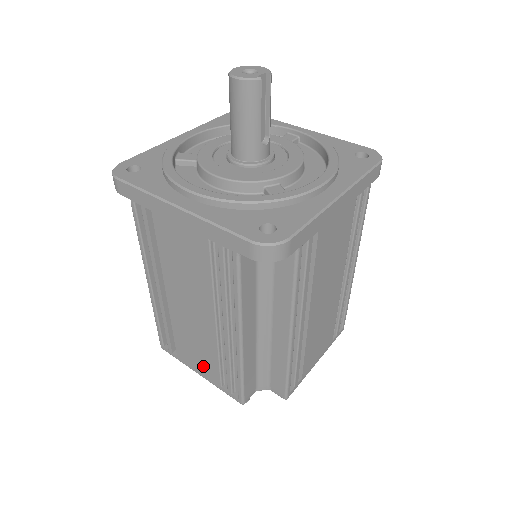
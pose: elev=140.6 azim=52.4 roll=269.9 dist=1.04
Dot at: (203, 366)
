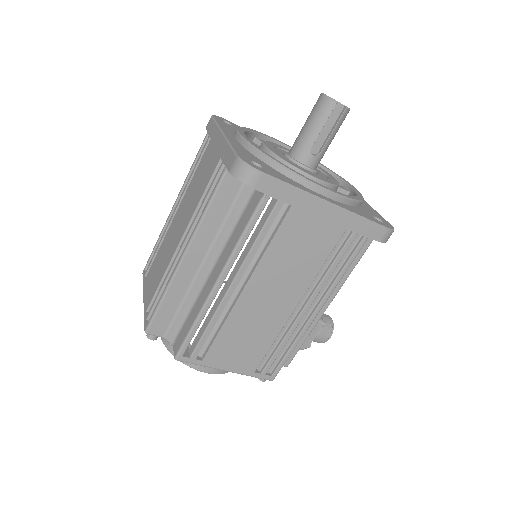
Dot at: (150, 289)
